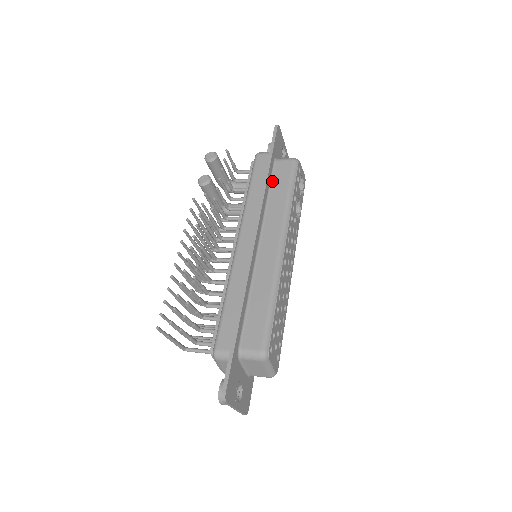
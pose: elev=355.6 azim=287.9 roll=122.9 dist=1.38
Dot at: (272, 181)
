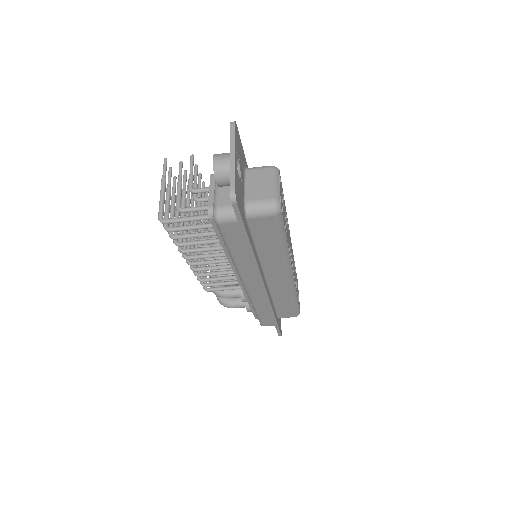
Dot at: occluded
